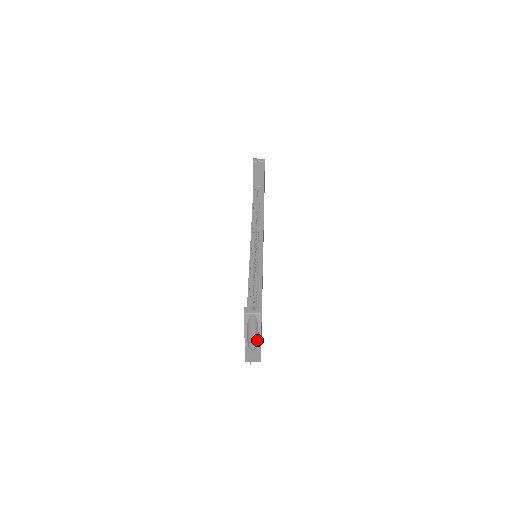
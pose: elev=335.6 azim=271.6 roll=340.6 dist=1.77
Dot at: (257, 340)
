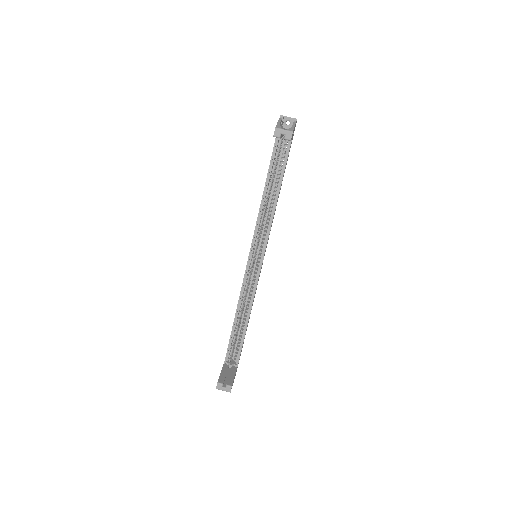
Dot at: occluded
